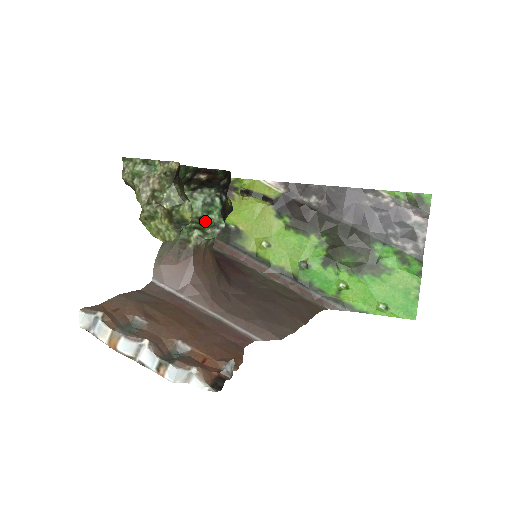
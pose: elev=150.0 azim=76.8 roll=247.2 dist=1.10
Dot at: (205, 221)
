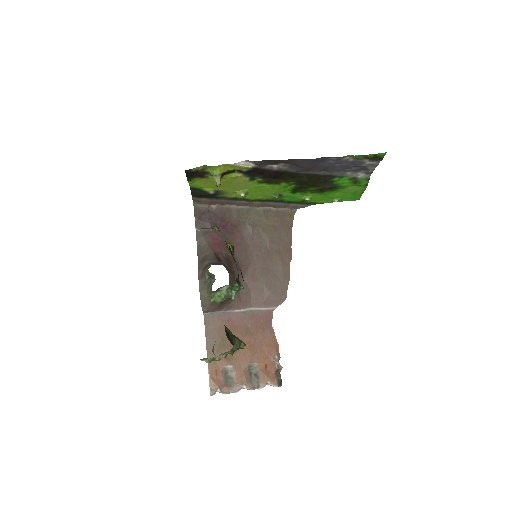
Dot at: occluded
